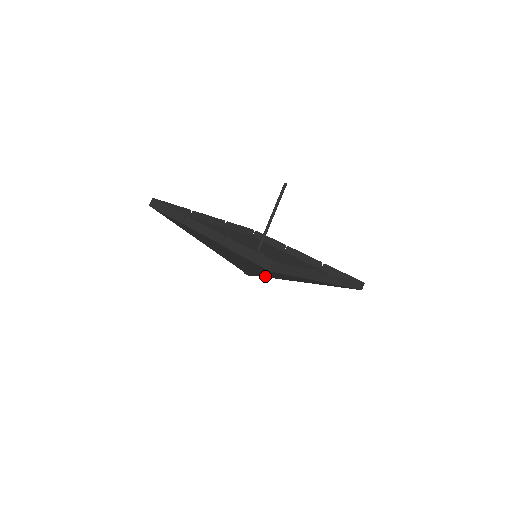
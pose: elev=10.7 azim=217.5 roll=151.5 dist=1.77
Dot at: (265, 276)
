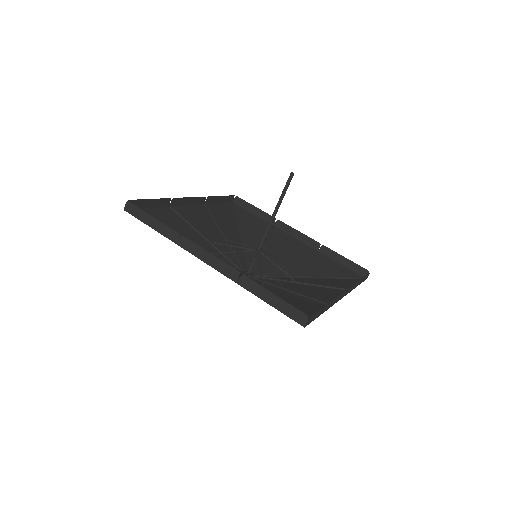
Dot at: (269, 282)
